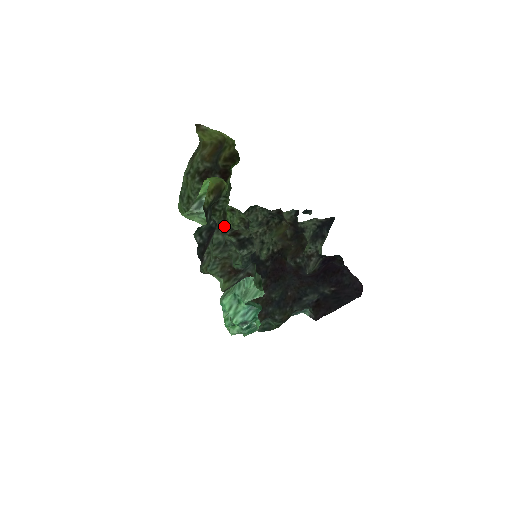
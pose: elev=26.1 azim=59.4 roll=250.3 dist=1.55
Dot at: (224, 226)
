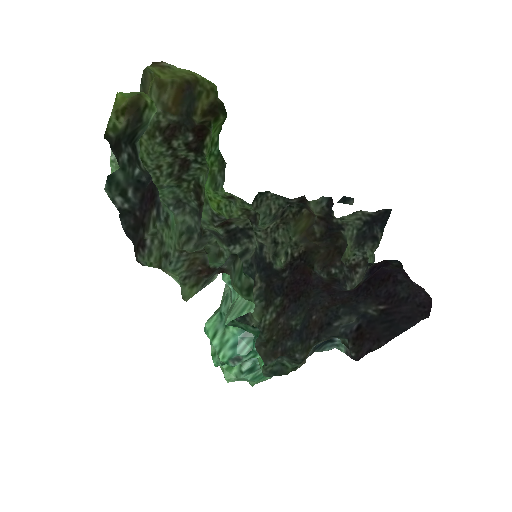
Dot at: (196, 204)
